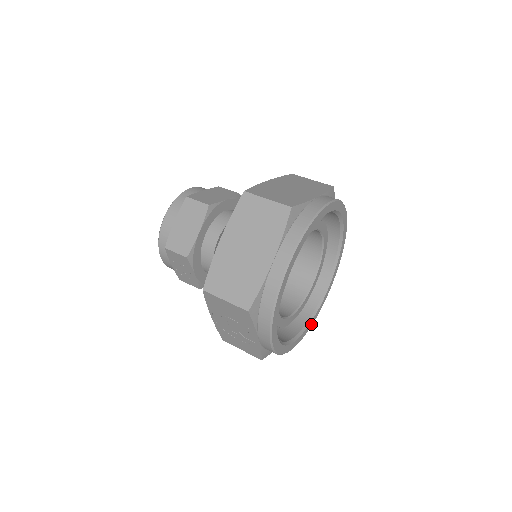
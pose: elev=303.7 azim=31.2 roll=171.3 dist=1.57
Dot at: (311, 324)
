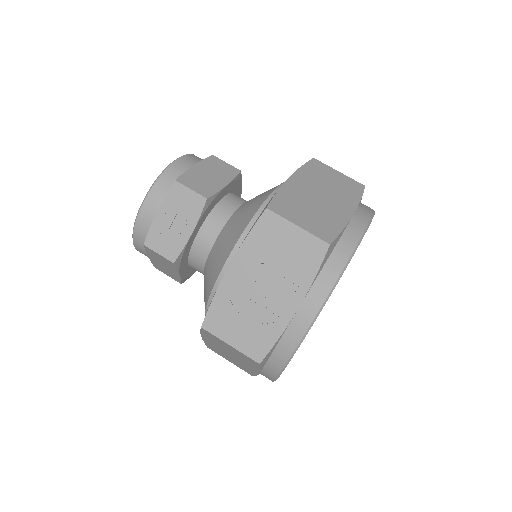
Dot at: occluded
